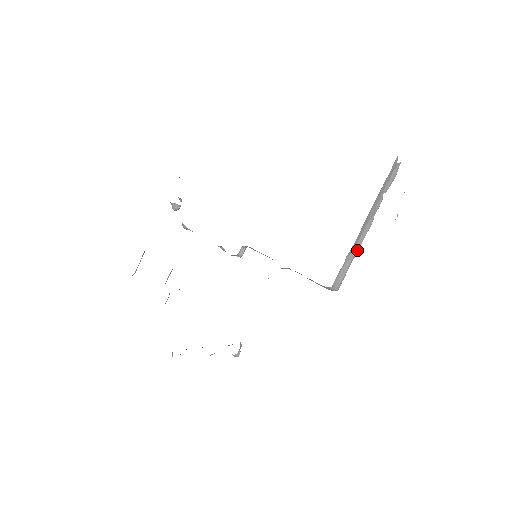
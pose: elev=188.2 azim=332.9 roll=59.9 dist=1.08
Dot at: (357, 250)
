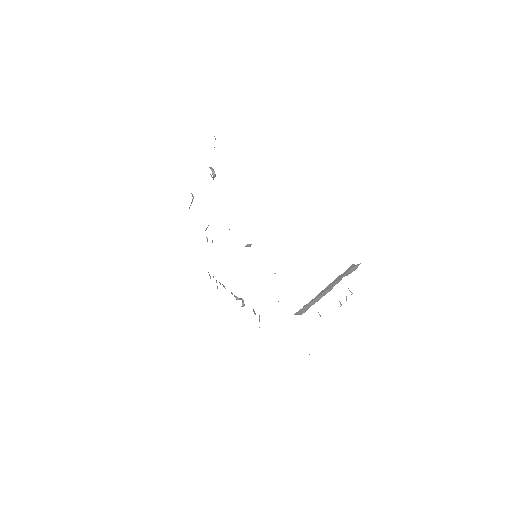
Dot at: (316, 301)
